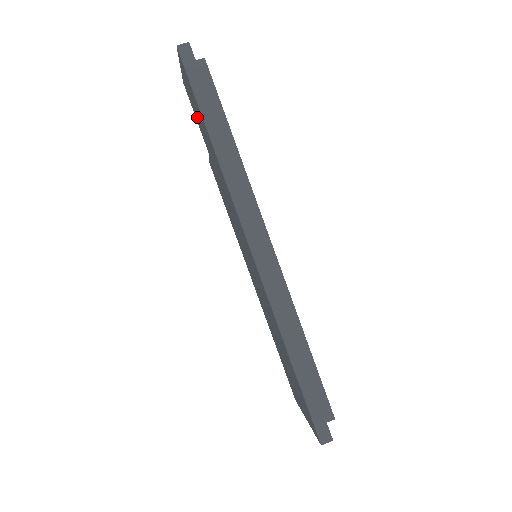
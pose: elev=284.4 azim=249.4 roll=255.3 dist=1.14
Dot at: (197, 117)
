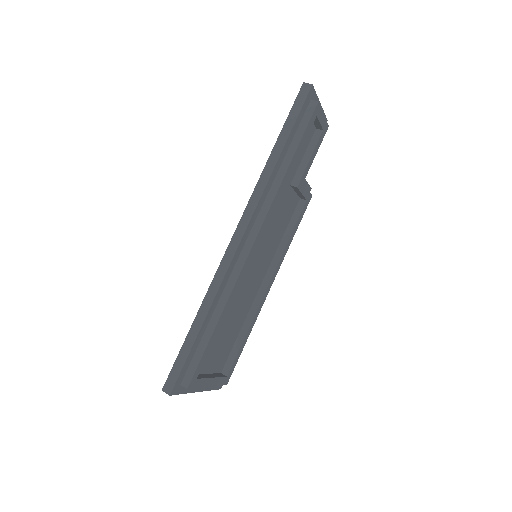
Dot at: occluded
